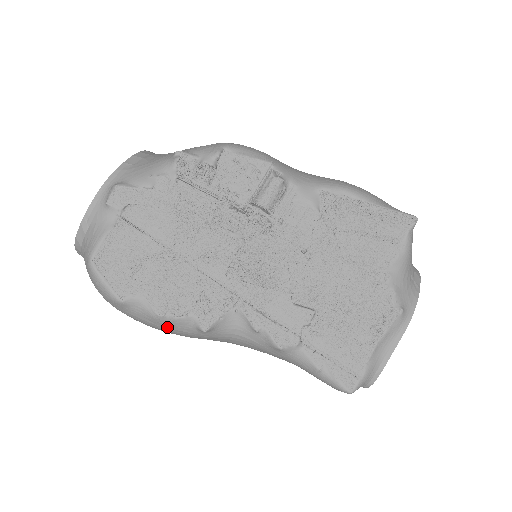
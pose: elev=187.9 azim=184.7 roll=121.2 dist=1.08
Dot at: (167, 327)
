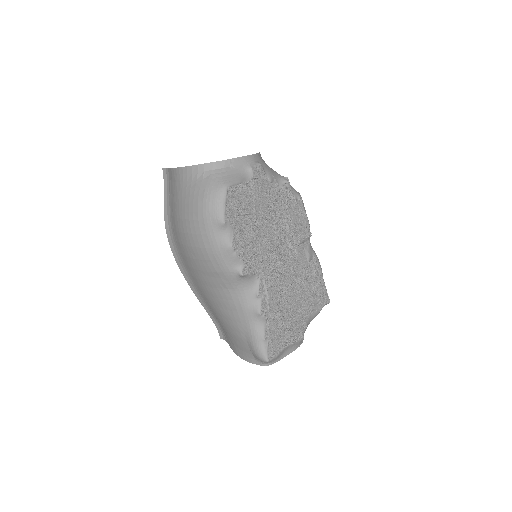
Dot at: (223, 256)
